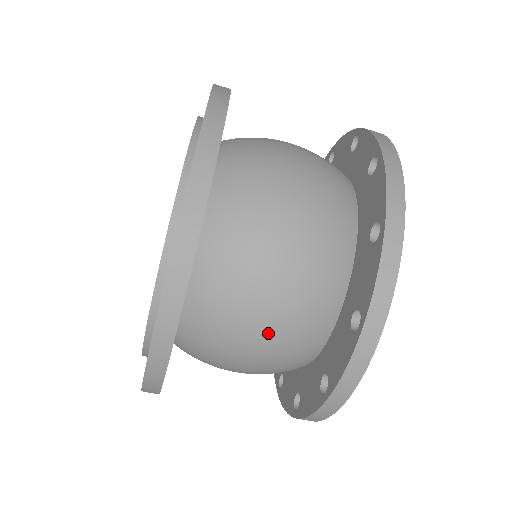
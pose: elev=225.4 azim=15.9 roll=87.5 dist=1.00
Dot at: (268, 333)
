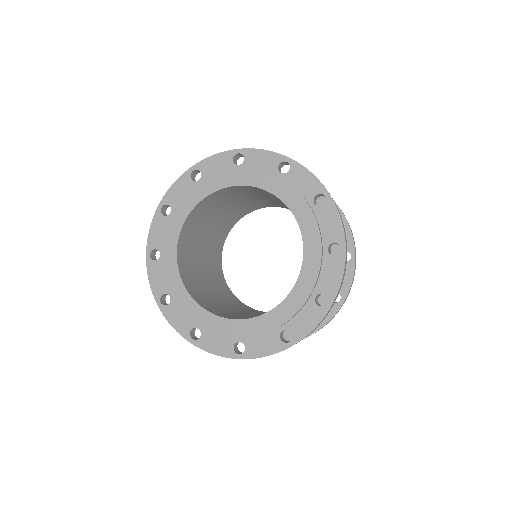
Dot at: occluded
